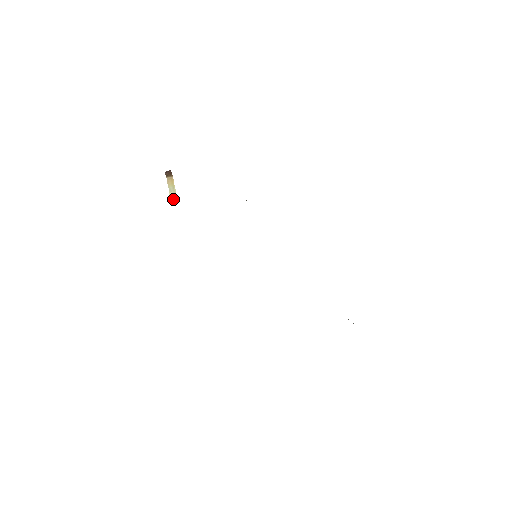
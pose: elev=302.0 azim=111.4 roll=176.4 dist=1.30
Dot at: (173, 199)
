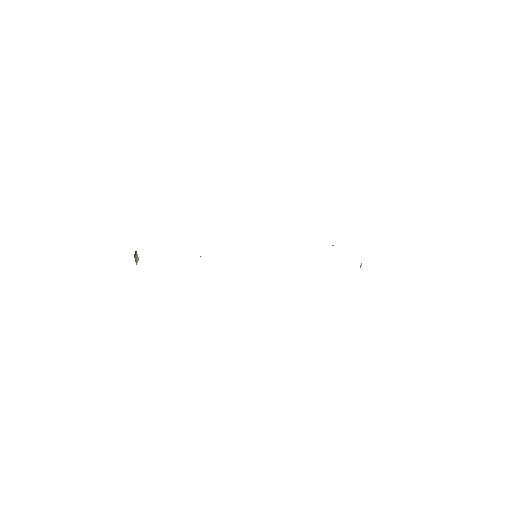
Dot at: (137, 262)
